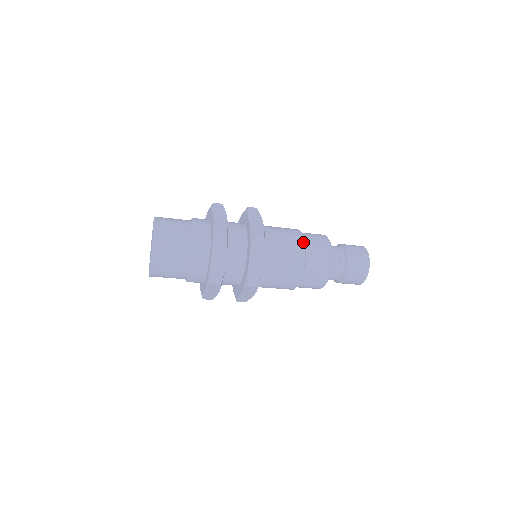
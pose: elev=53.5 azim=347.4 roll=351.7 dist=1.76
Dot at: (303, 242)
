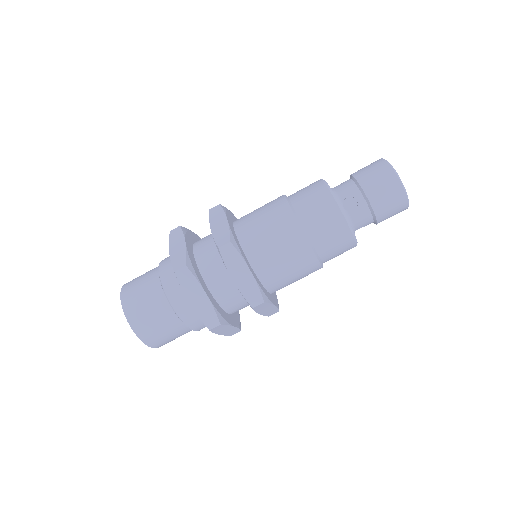
Dot at: (290, 212)
